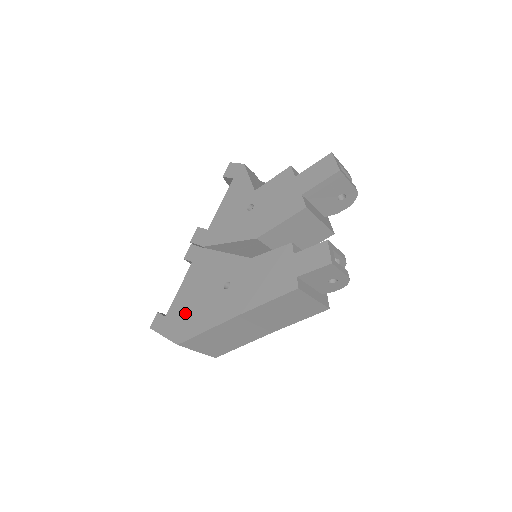
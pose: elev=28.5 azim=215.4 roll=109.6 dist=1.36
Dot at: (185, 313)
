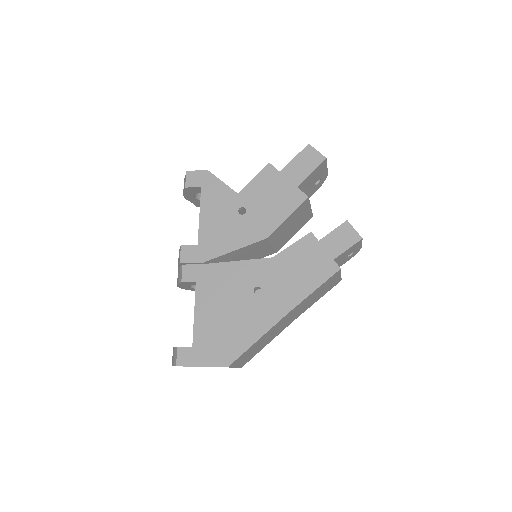
Dot at: (219, 334)
